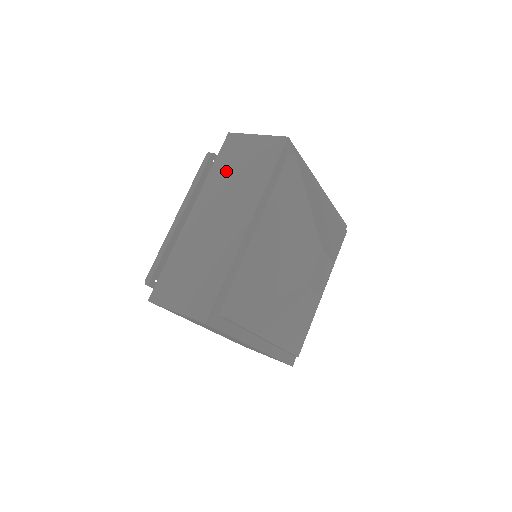
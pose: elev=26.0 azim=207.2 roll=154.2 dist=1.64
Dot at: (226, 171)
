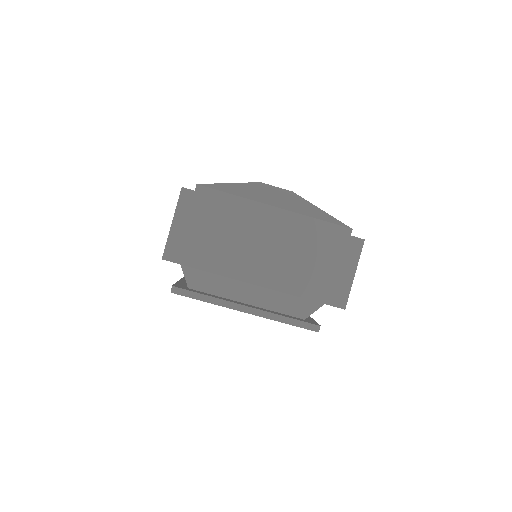
Dot at: occluded
